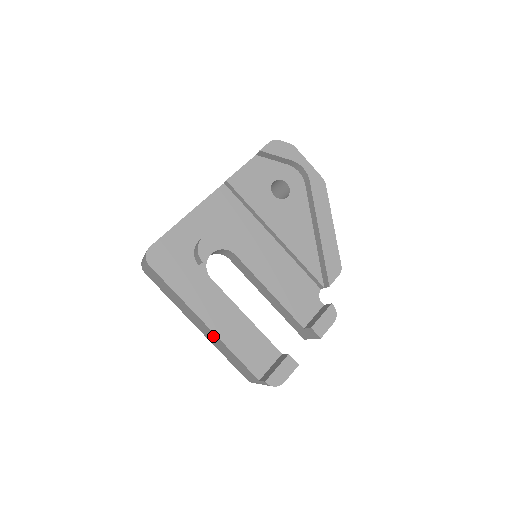
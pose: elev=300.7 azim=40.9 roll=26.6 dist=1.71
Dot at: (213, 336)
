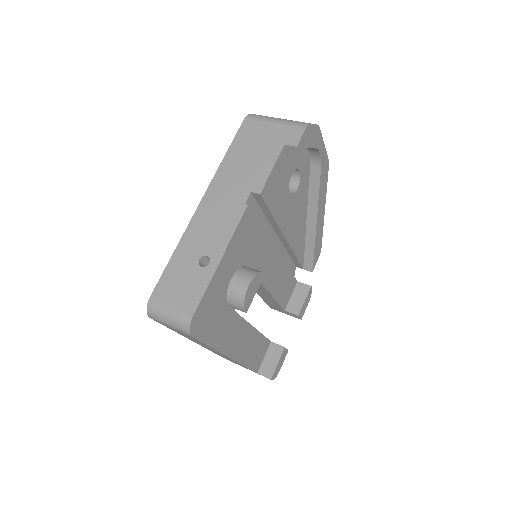
Dot at: occluded
